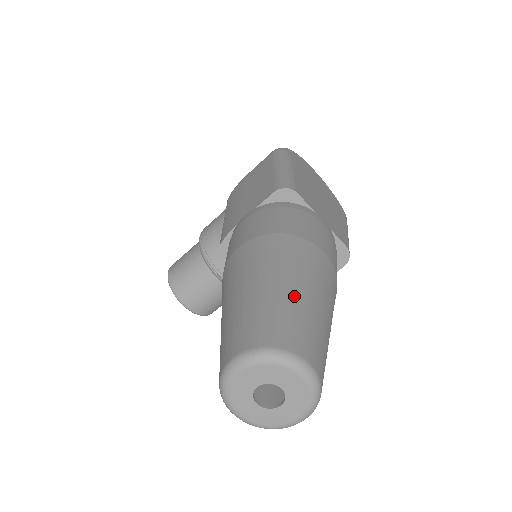
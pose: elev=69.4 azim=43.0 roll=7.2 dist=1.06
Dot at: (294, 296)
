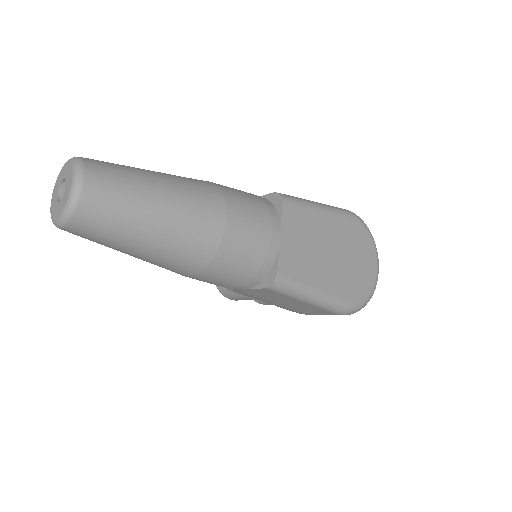
Dot at: (146, 182)
